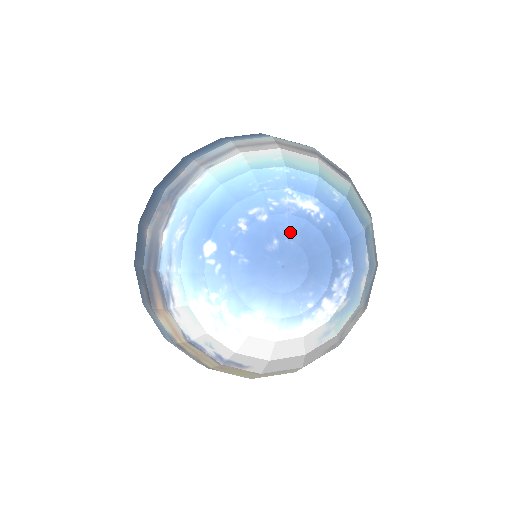
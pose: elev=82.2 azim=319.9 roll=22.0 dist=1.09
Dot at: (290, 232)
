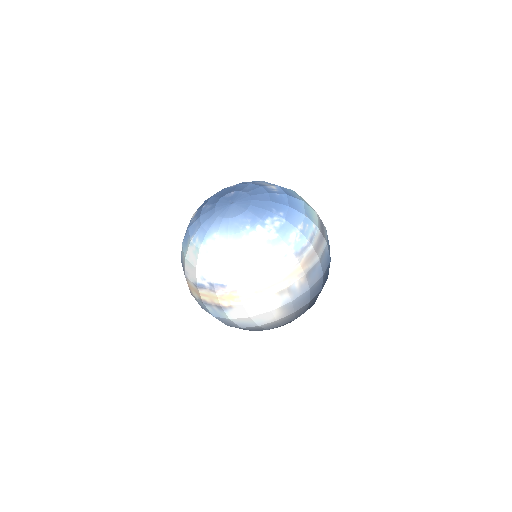
Dot at: (246, 189)
